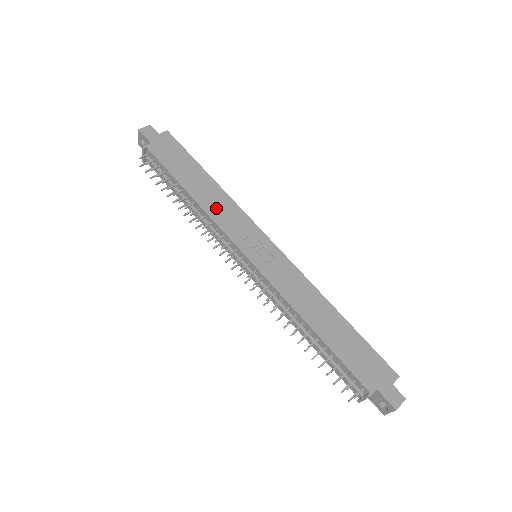
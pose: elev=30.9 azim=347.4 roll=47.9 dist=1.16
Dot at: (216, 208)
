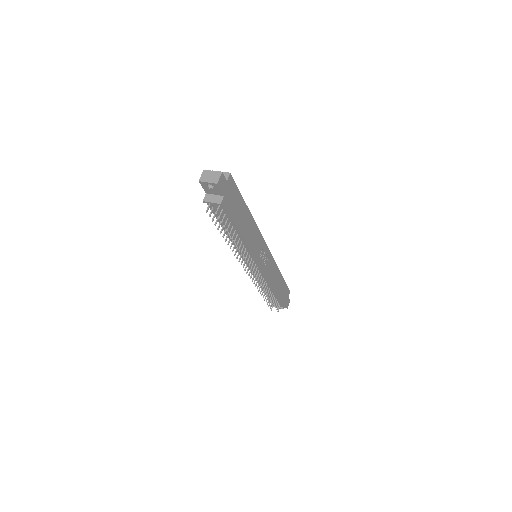
Dot at: (251, 238)
